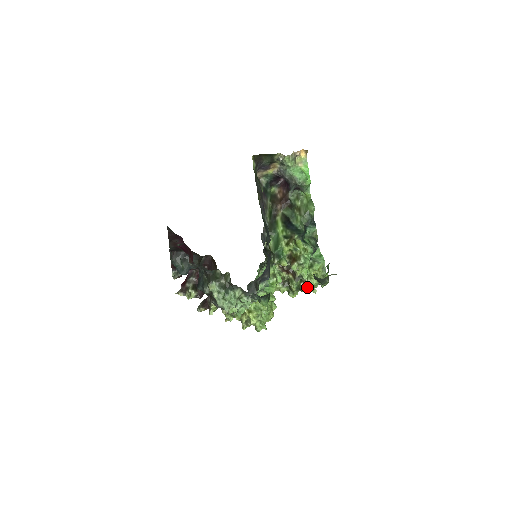
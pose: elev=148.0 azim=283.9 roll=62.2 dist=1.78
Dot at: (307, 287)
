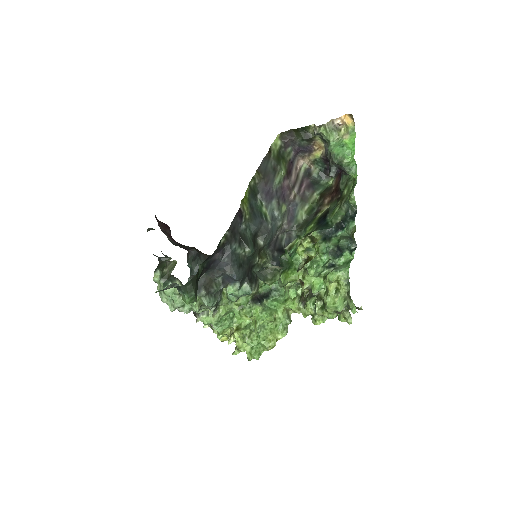
Dot at: (324, 308)
